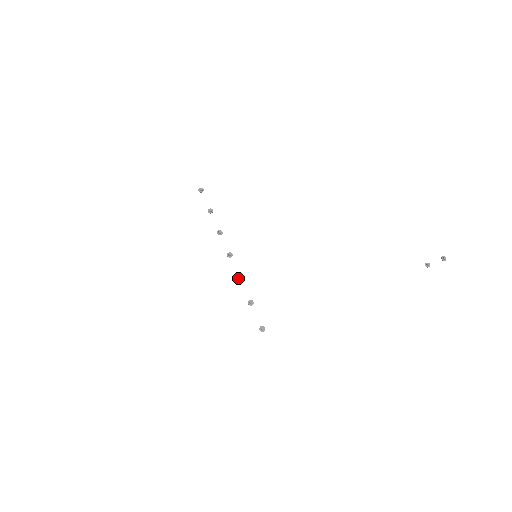
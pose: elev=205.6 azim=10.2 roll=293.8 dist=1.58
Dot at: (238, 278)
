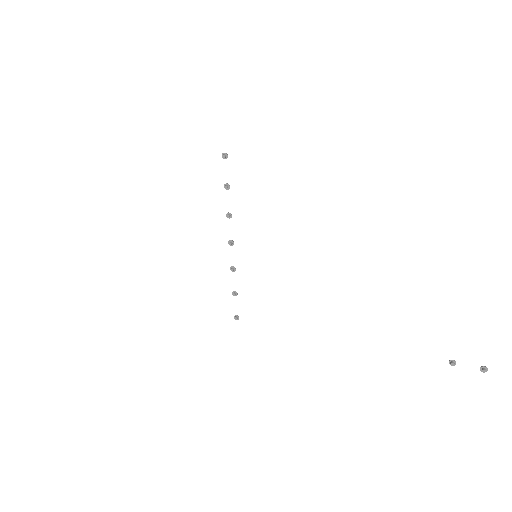
Dot at: (231, 268)
